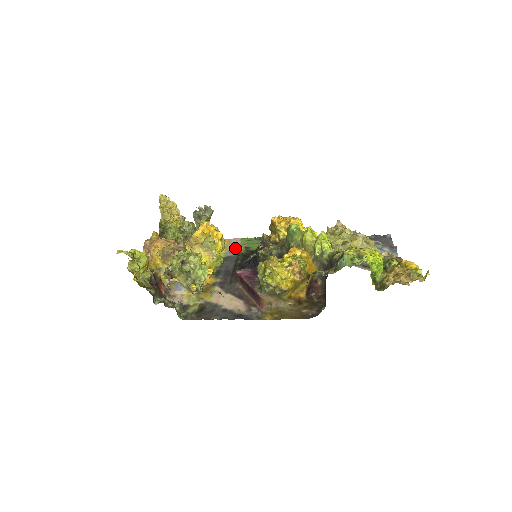
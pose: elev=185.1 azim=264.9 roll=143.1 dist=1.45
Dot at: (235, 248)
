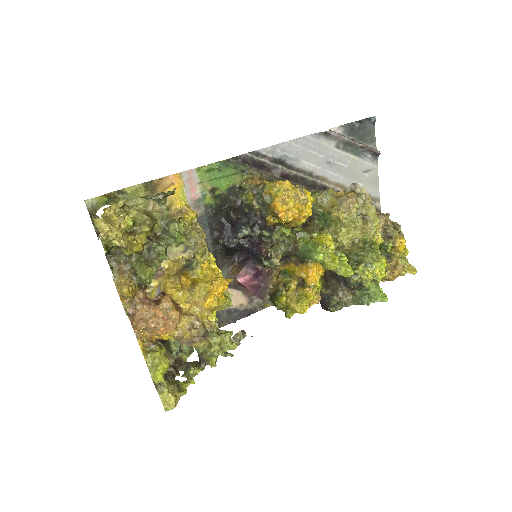
Dot at: (197, 196)
